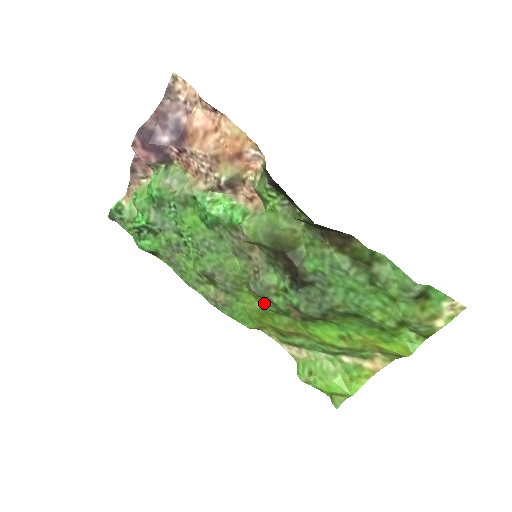
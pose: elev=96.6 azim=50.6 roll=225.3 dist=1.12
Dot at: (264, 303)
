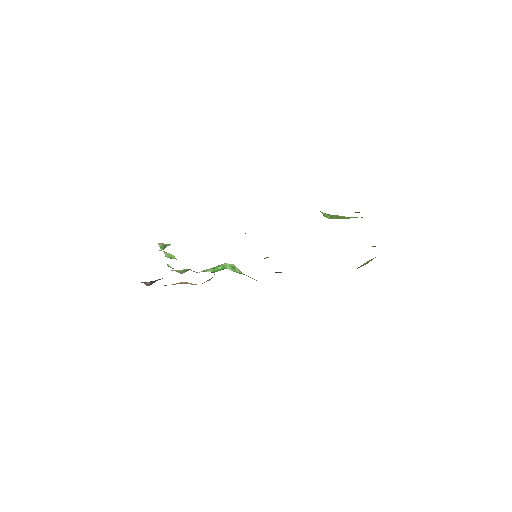
Dot at: occluded
